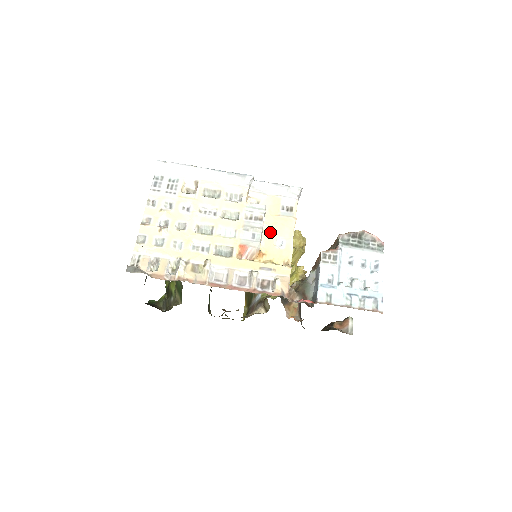
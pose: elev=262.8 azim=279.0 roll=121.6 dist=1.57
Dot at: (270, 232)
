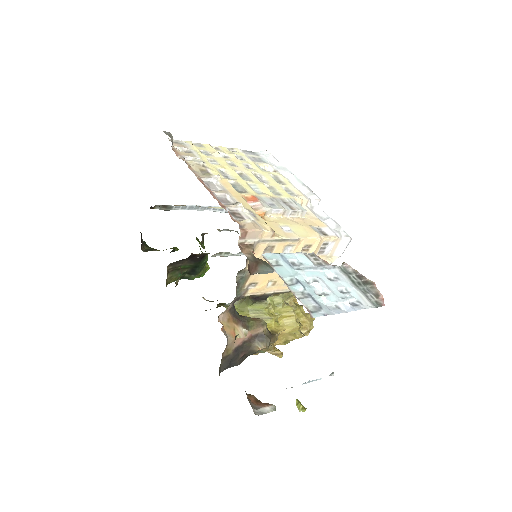
Dot at: (288, 221)
